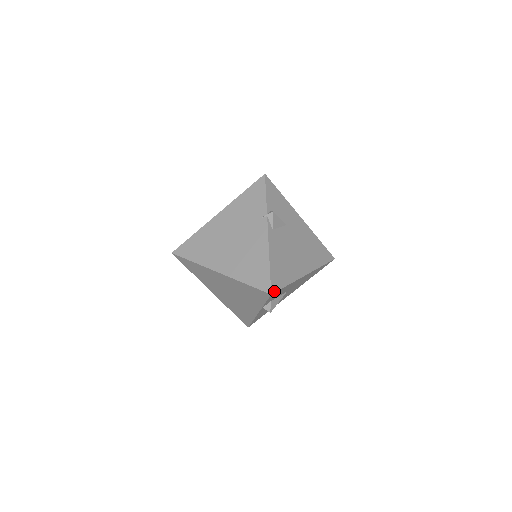
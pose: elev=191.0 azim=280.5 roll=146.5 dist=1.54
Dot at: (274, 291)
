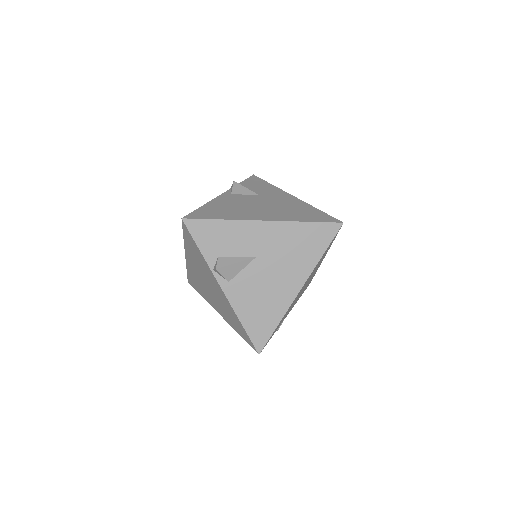
Dot at: (189, 218)
